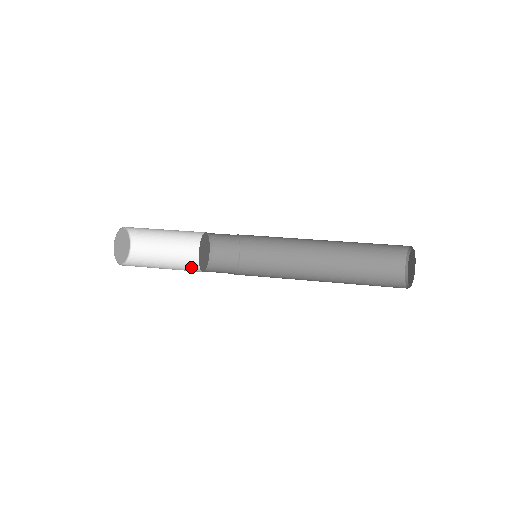
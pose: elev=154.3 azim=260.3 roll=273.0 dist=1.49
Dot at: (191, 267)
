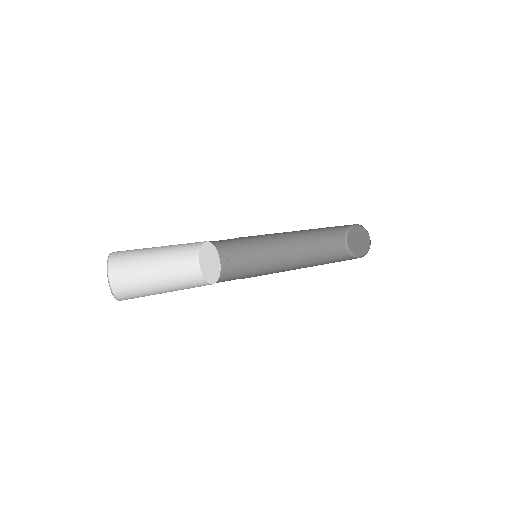
Dot at: occluded
